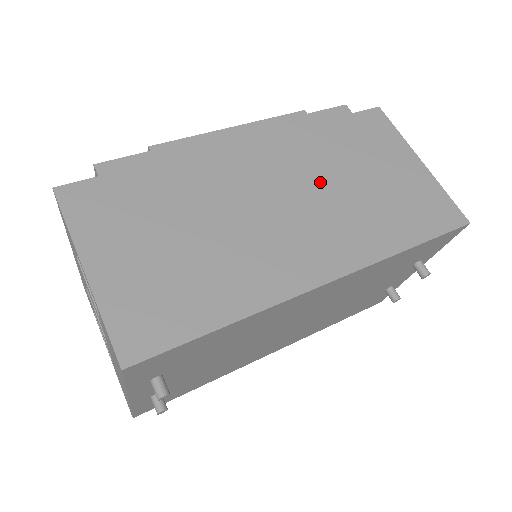
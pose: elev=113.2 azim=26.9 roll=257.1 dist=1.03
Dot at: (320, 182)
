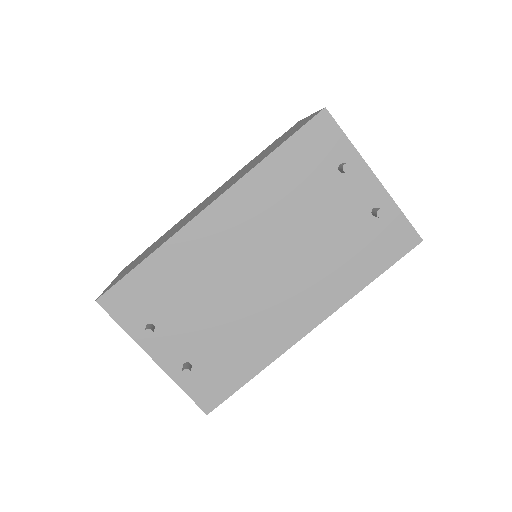
Dot at: occluded
